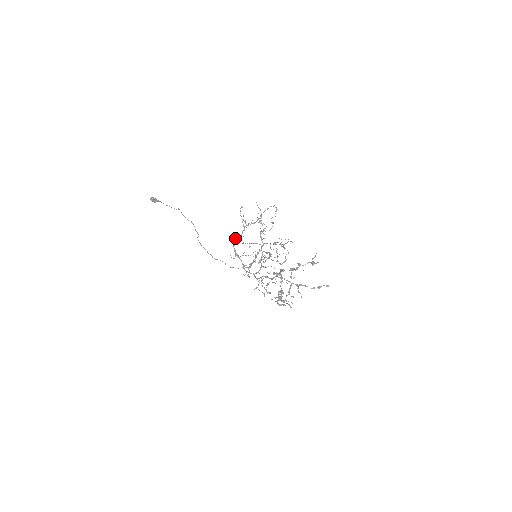
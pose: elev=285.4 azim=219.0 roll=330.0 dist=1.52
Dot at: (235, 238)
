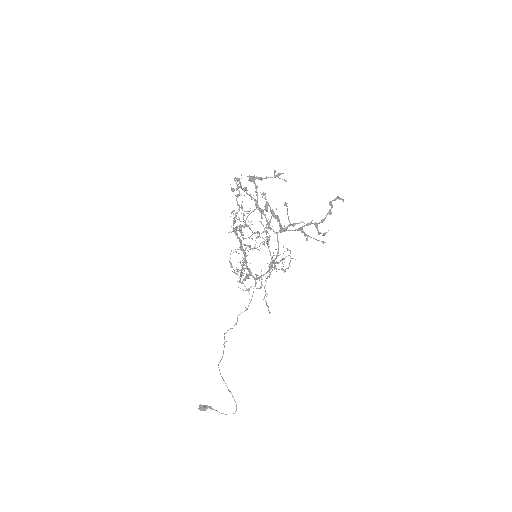
Dot at: occluded
